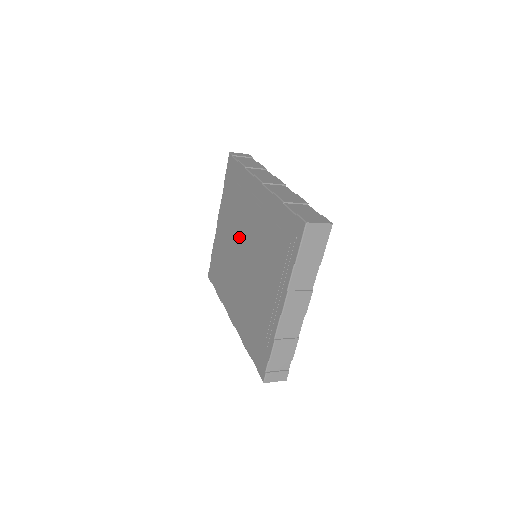
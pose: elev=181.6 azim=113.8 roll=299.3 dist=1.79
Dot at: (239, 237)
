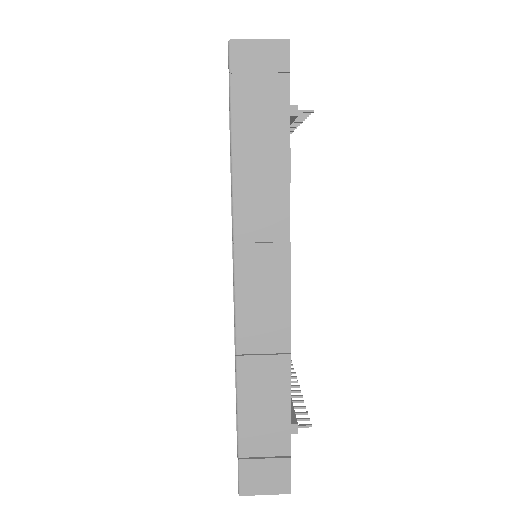
Dot at: occluded
